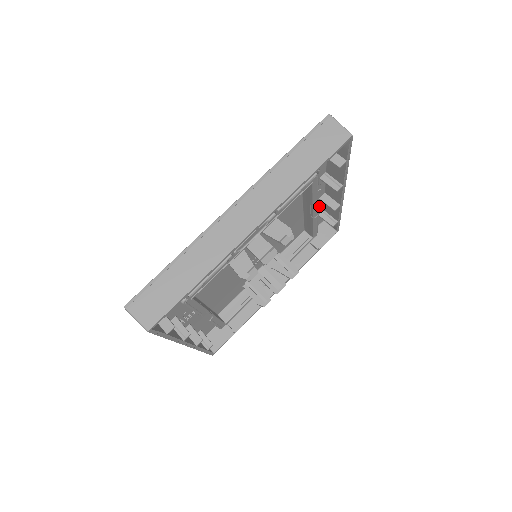
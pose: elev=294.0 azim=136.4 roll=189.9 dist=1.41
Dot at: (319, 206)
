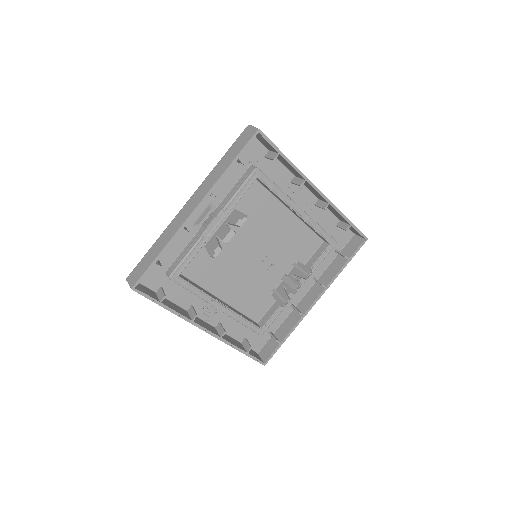
Dot at: (326, 215)
